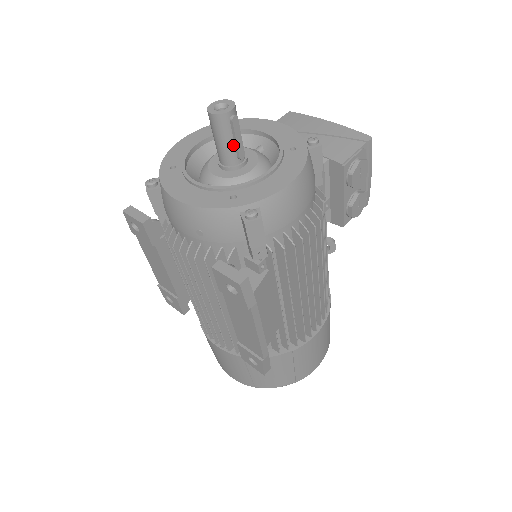
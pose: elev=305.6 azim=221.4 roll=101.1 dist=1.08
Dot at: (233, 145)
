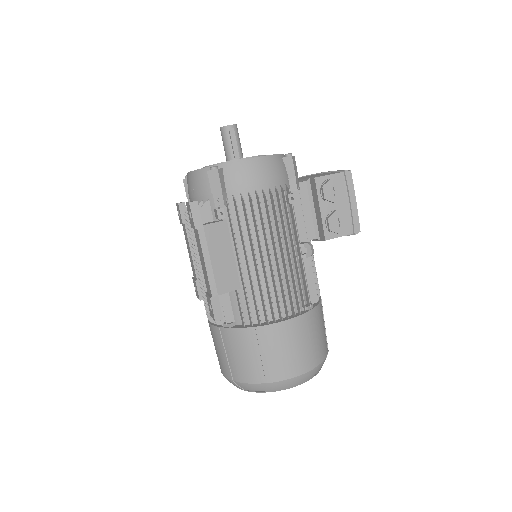
Dot at: (231, 149)
